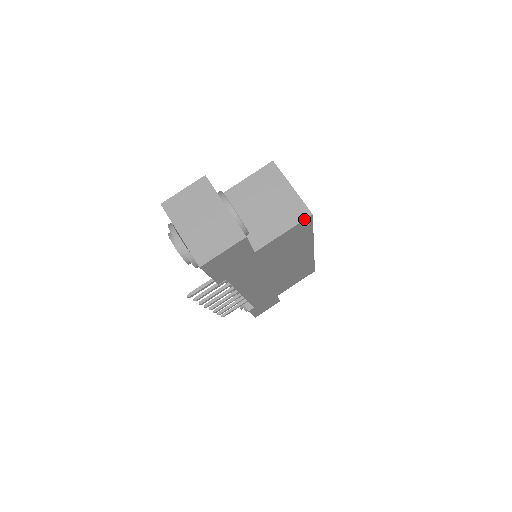
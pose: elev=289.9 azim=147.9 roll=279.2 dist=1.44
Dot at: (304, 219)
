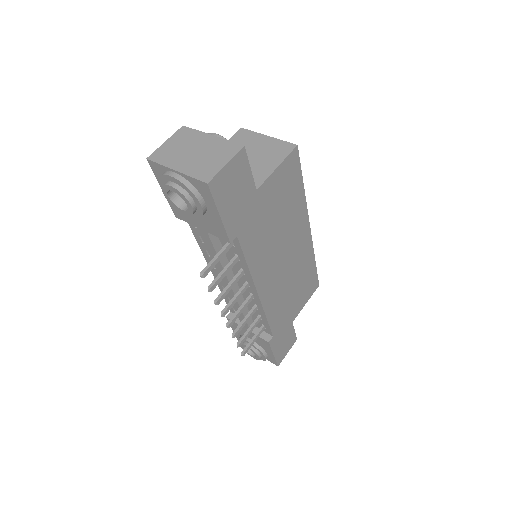
Dot at: (291, 151)
